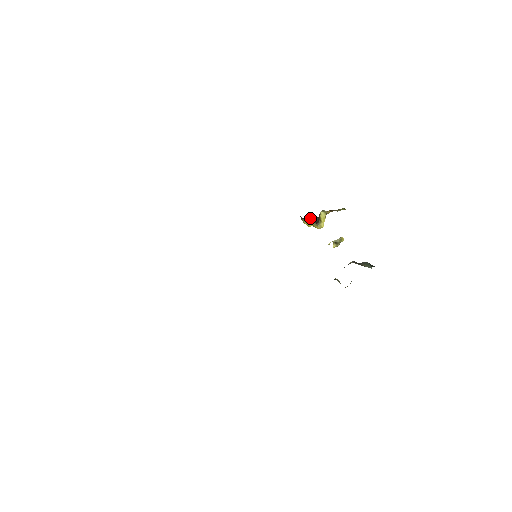
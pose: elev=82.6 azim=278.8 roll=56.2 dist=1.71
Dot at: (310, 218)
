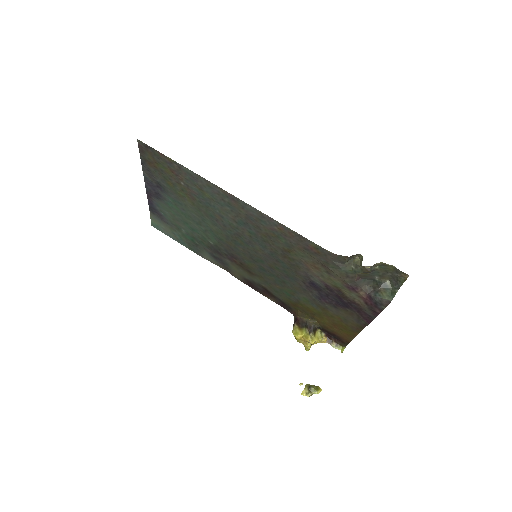
Dot at: (308, 320)
